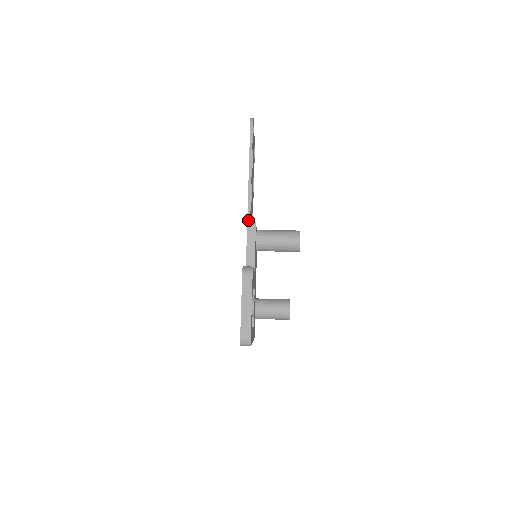
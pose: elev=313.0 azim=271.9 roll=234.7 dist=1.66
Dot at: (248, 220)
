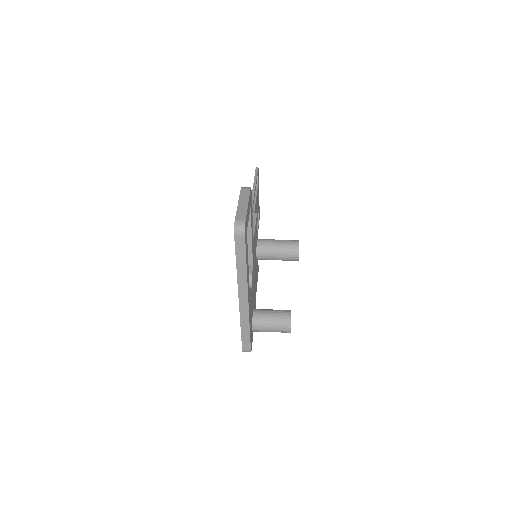
Dot at: occluded
